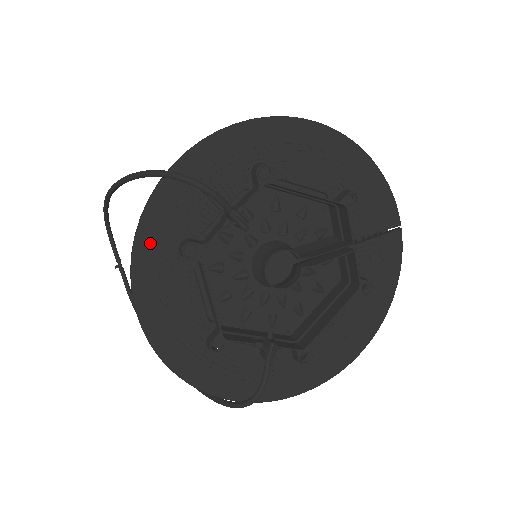
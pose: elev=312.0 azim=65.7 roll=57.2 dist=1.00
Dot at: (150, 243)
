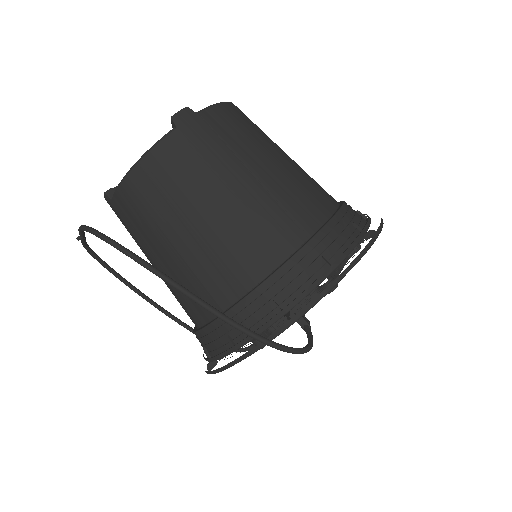
Dot at: occluded
